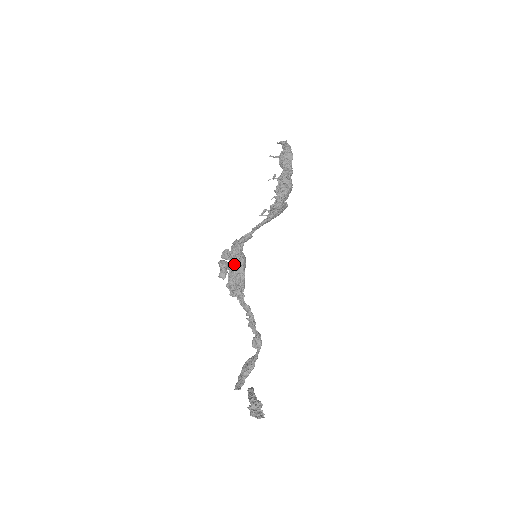
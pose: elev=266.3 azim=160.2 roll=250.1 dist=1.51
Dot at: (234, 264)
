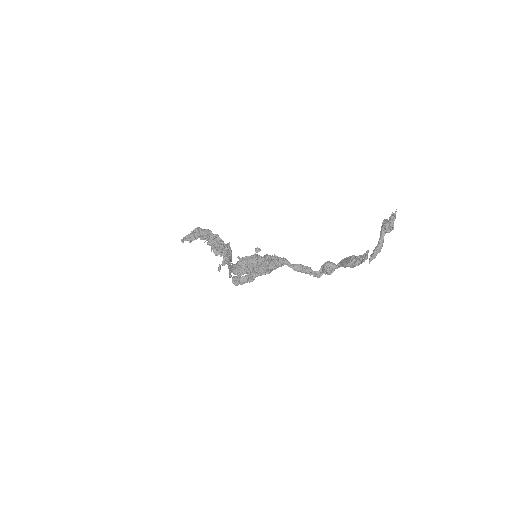
Dot at: (256, 248)
